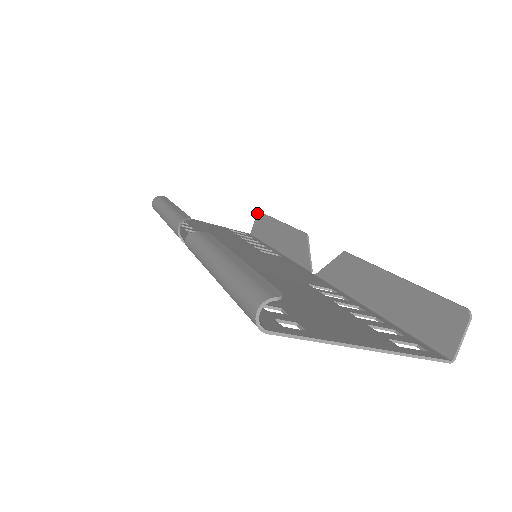
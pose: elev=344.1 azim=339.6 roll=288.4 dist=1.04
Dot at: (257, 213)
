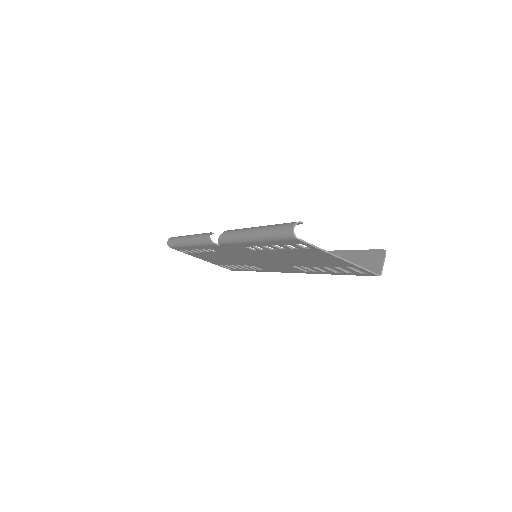
Dot at: occluded
